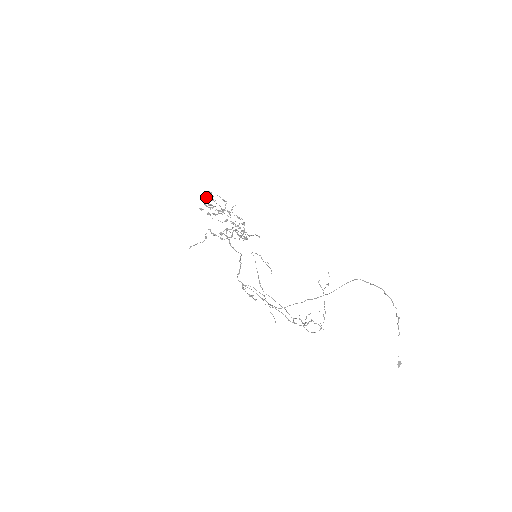
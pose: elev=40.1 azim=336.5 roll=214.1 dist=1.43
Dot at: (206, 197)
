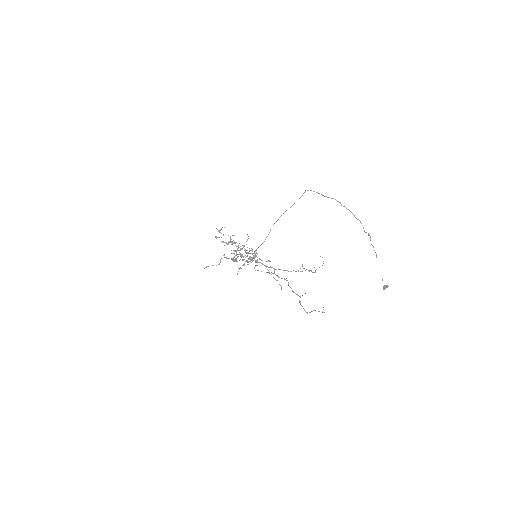
Dot at: (228, 244)
